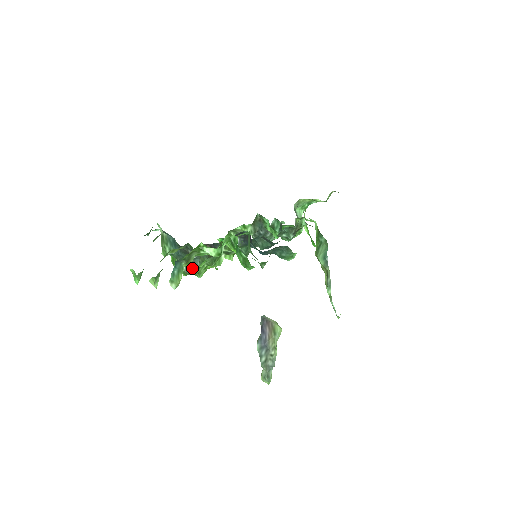
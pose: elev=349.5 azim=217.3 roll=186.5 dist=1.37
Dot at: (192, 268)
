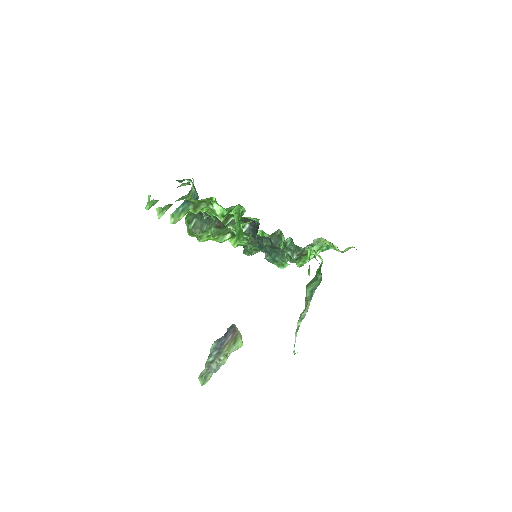
Dot at: (198, 229)
